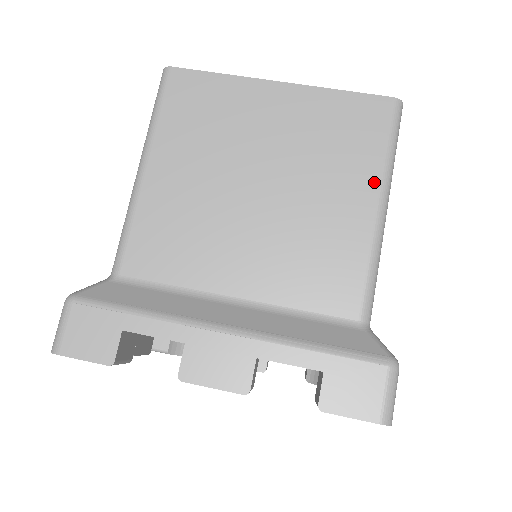
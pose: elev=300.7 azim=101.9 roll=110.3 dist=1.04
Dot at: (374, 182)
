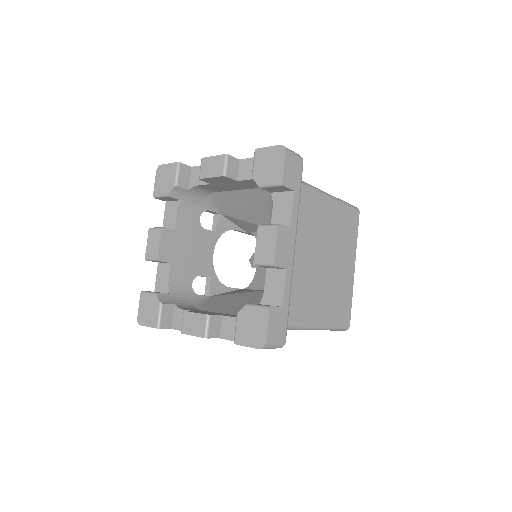
Dot at: occluded
